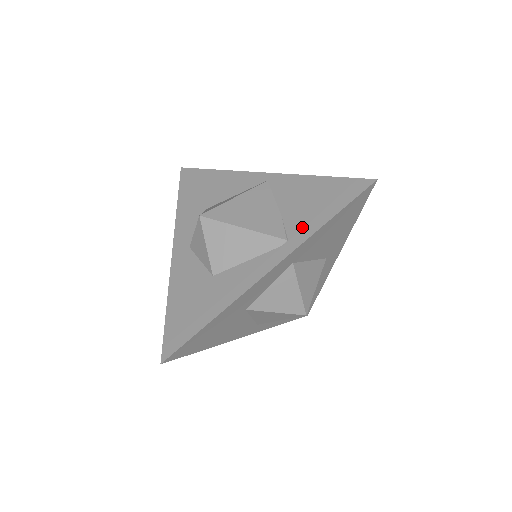
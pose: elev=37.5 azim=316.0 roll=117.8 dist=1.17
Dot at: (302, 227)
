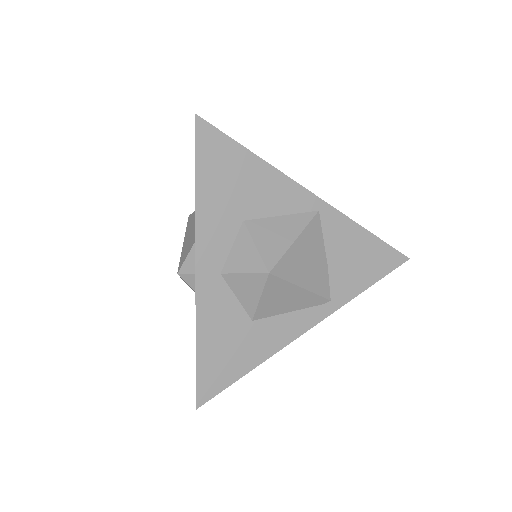
Dot at: (345, 289)
